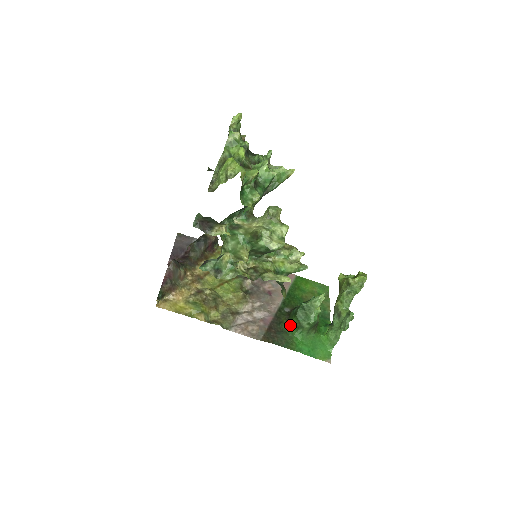
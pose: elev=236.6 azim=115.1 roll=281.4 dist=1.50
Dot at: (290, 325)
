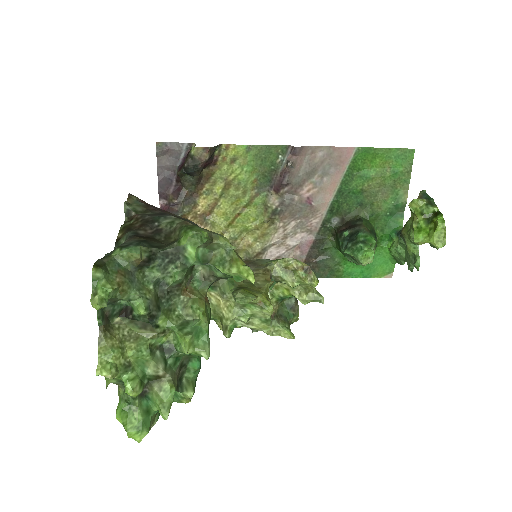
Dot at: (336, 248)
